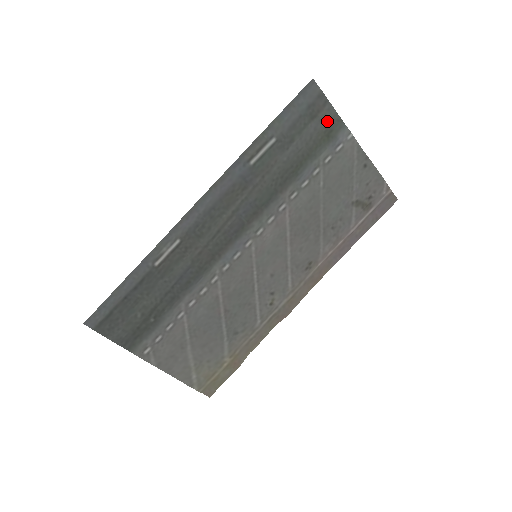
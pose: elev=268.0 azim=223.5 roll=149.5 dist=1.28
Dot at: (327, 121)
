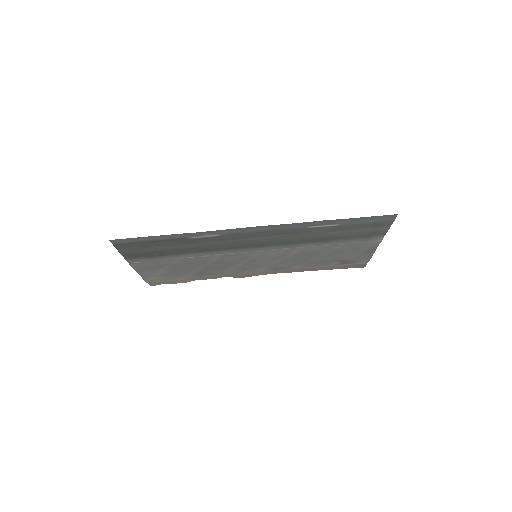
Dot at: (378, 230)
